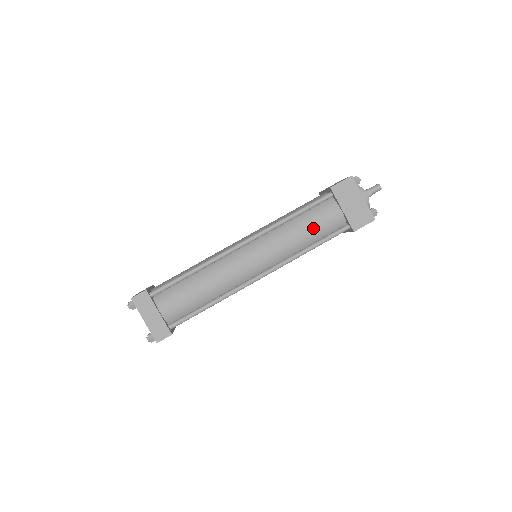
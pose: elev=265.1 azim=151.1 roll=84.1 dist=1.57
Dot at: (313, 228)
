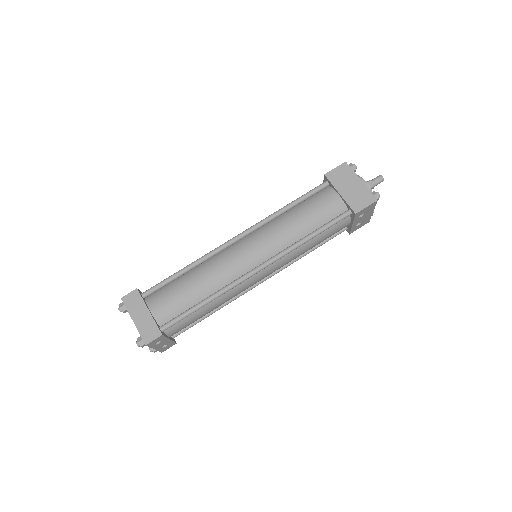
Dot at: (311, 215)
